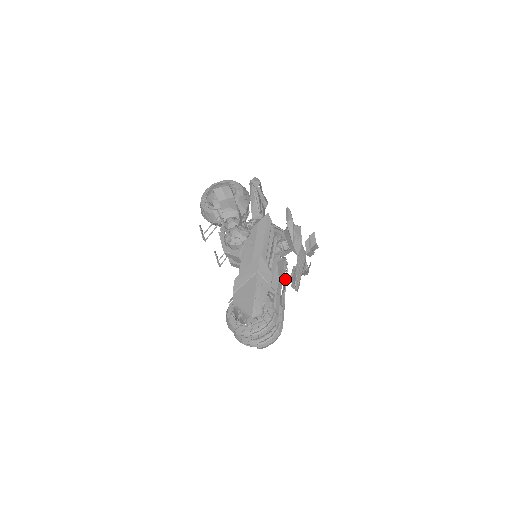
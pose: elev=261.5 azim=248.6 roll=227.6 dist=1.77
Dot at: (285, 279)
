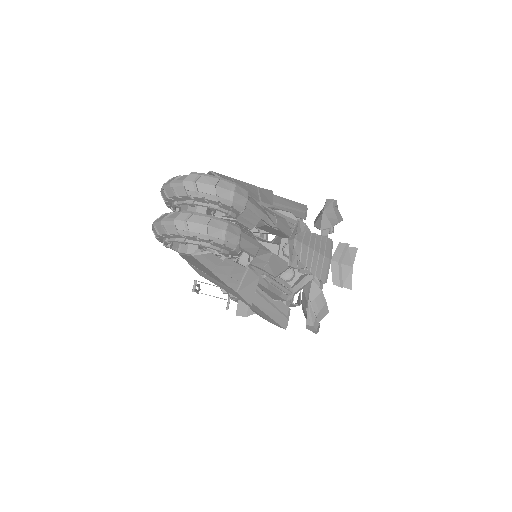
Dot at: (280, 263)
